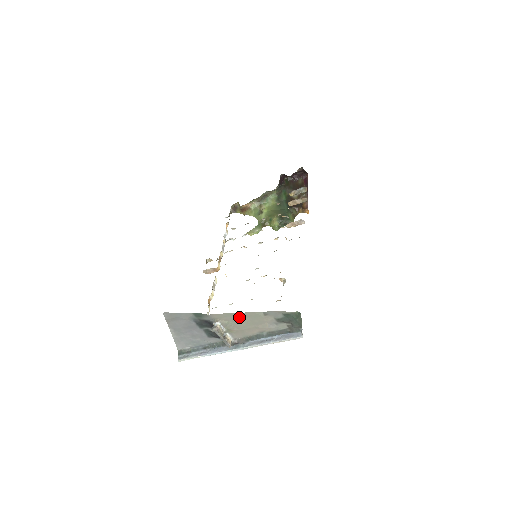
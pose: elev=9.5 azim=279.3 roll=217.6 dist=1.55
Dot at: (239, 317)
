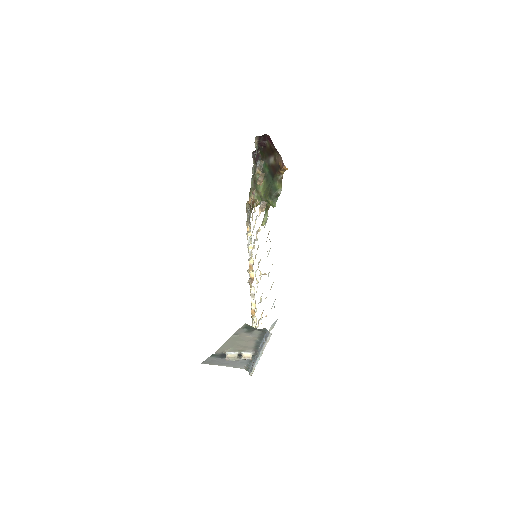
Dot at: (230, 344)
